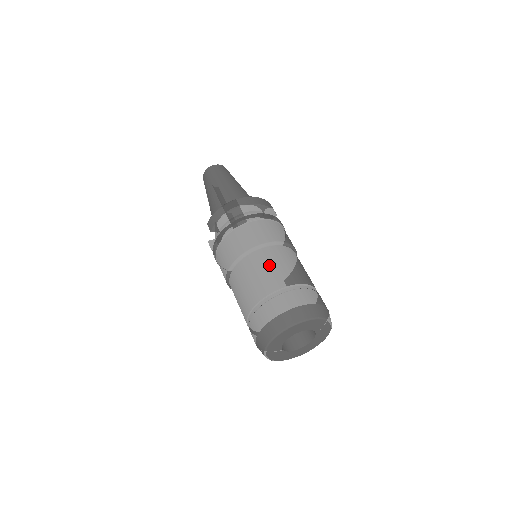
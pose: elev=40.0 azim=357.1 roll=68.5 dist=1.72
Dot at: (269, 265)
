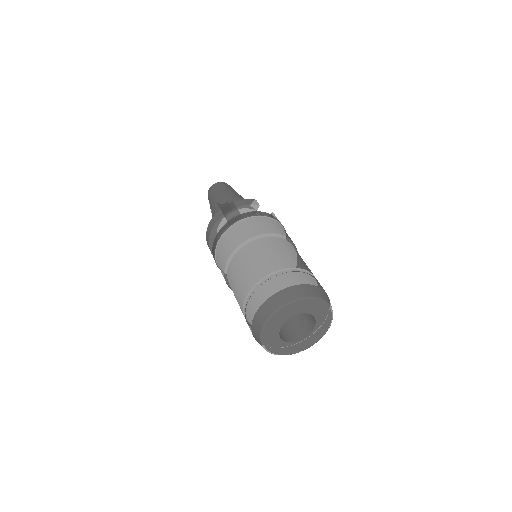
Dot at: (240, 270)
